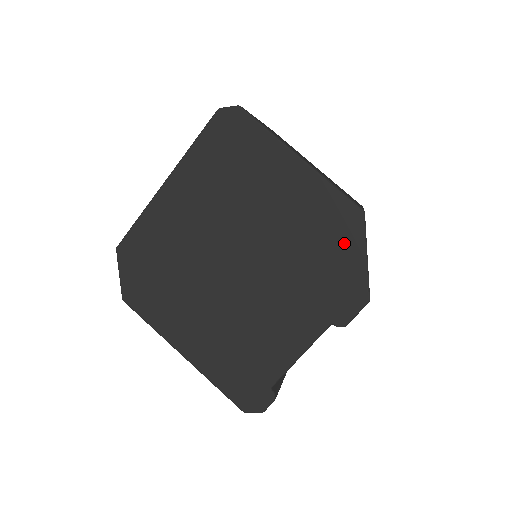
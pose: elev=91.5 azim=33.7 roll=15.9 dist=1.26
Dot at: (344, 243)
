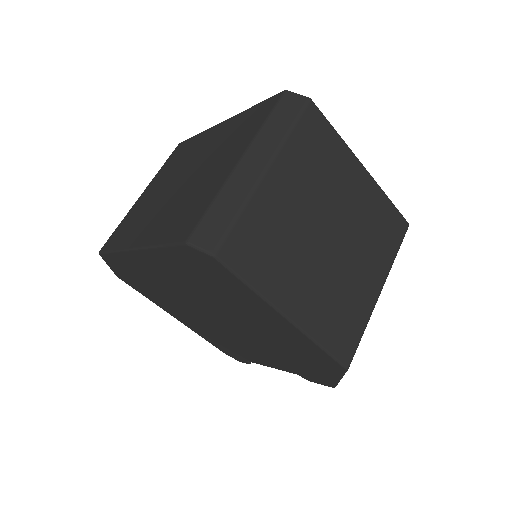
Dot at: (321, 367)
